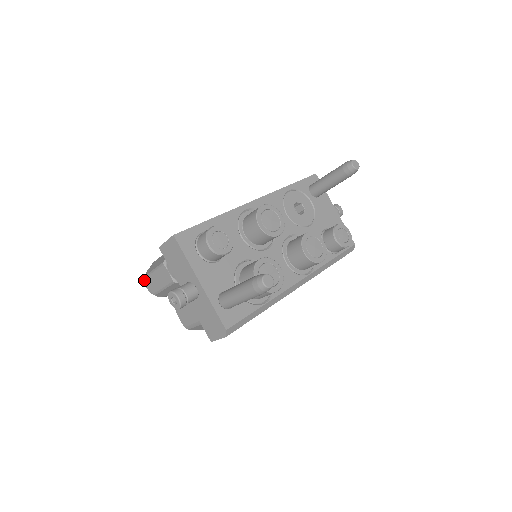
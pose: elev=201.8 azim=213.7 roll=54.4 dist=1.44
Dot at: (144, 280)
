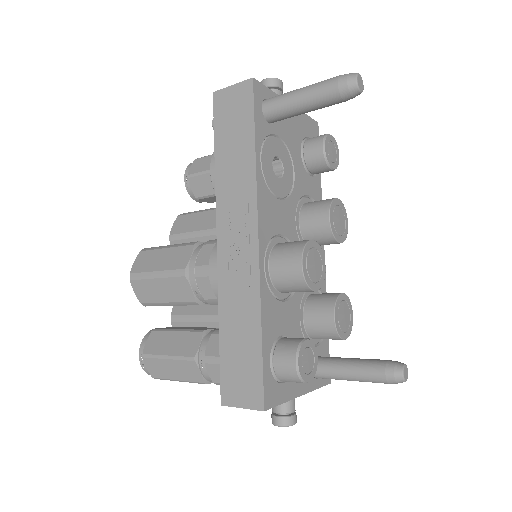
Dot at: occluded
